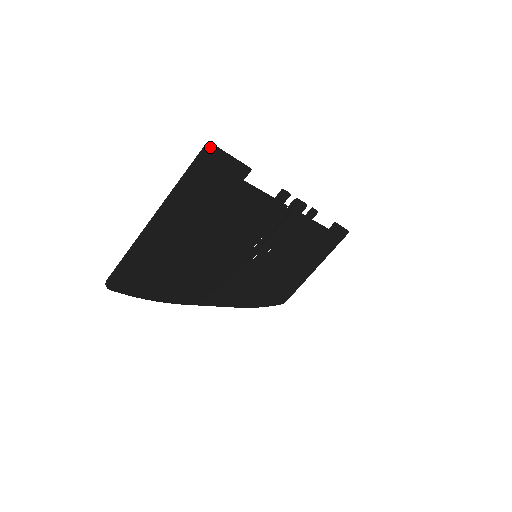
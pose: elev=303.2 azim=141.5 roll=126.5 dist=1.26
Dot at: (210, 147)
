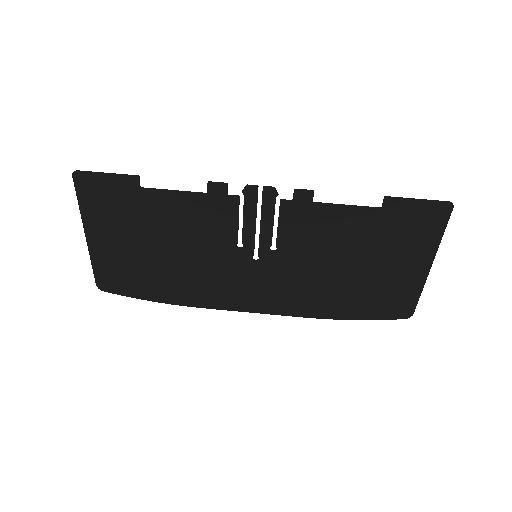
Dot at: (76, 174)
